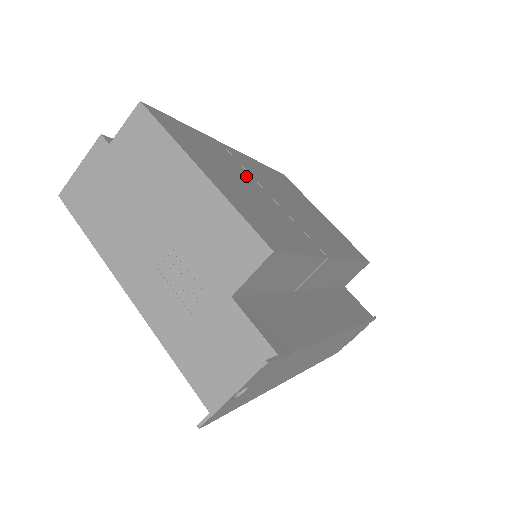
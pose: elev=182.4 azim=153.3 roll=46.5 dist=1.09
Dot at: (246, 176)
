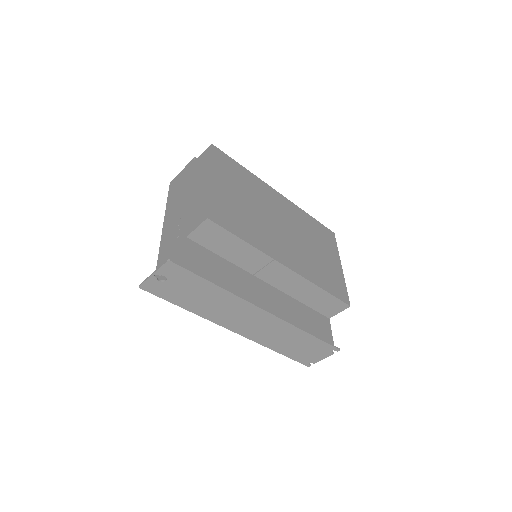
Dot at: (261, 203)
